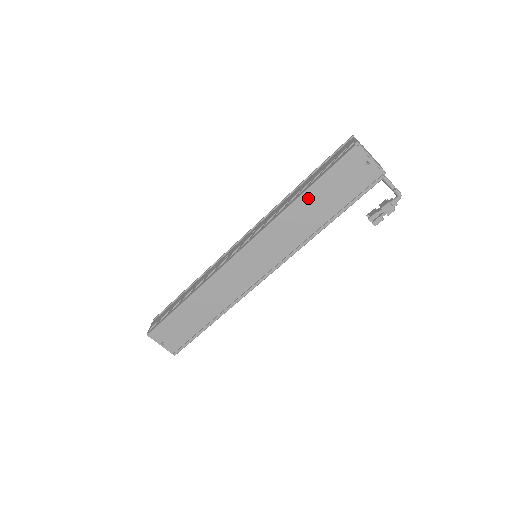
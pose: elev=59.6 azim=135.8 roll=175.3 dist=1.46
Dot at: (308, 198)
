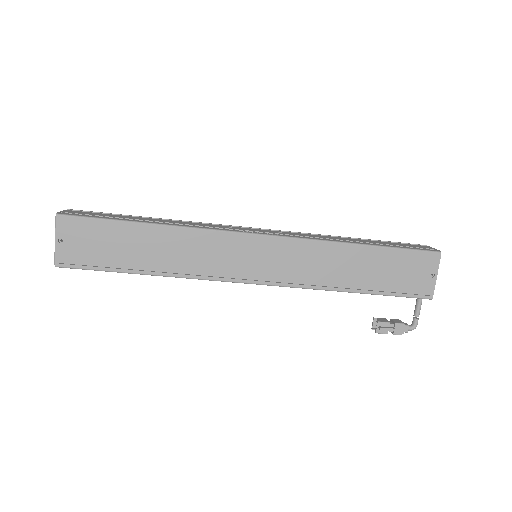
Dot at: (365, 253)
